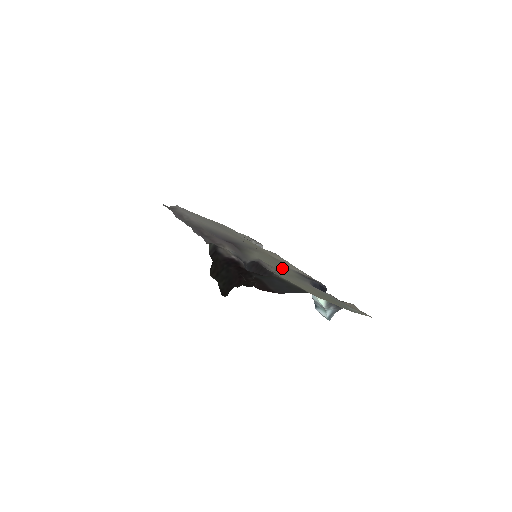
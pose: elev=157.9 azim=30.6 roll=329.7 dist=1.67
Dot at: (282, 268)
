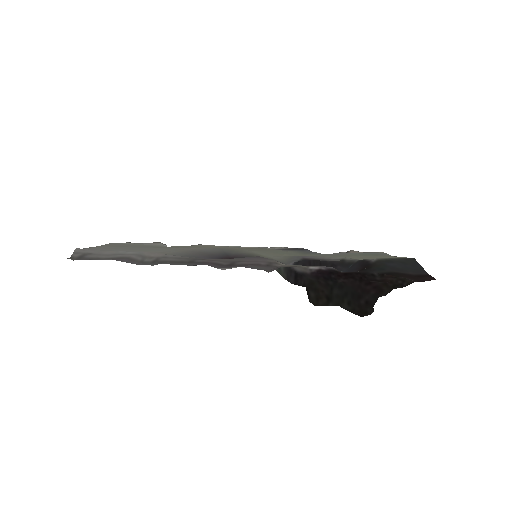
Dot at: (287, 253)
